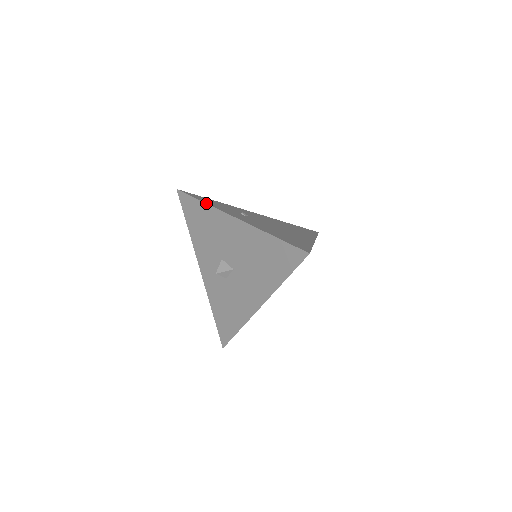
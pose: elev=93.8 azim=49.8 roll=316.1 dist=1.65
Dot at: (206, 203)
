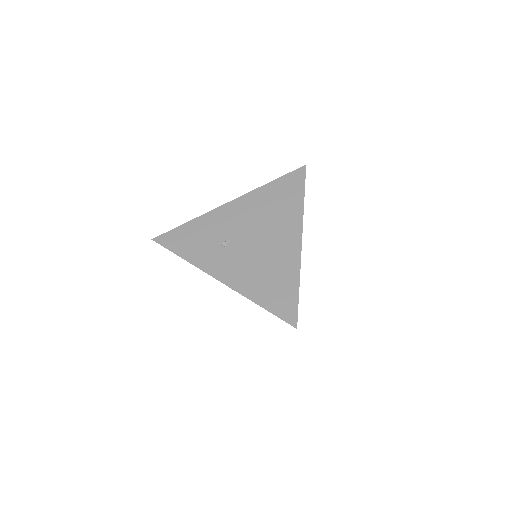
Dot at: occluded
